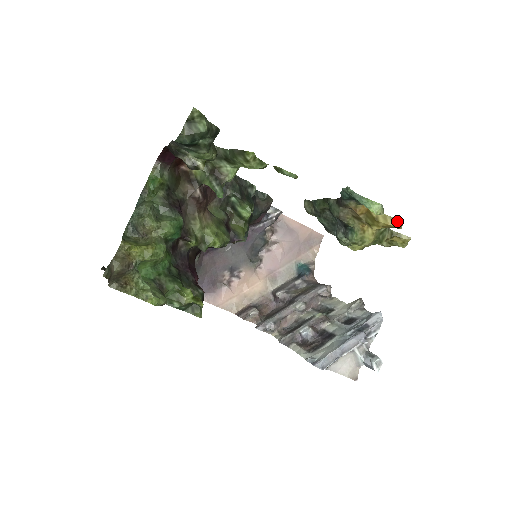
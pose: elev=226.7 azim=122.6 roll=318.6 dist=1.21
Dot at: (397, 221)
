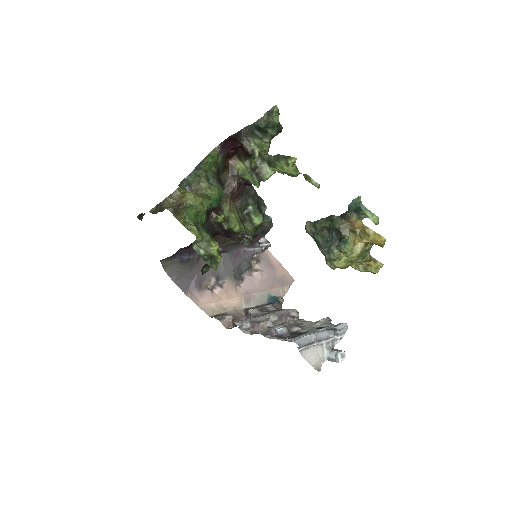
Dot at: (383, 238)
